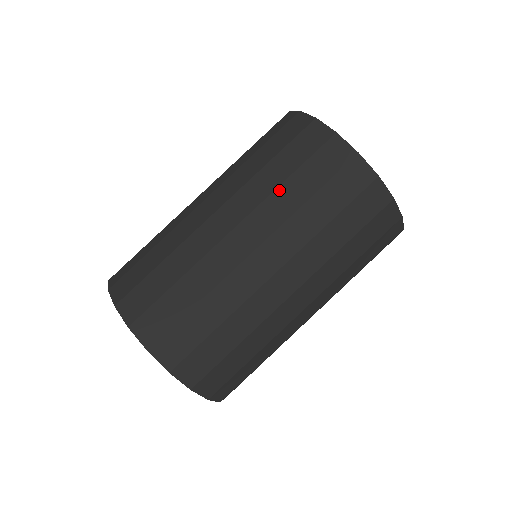
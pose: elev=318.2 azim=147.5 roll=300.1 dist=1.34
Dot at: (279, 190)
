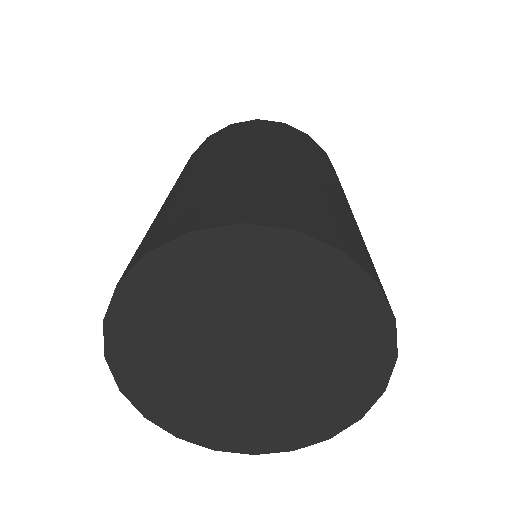
Dot at: (289, 142)
